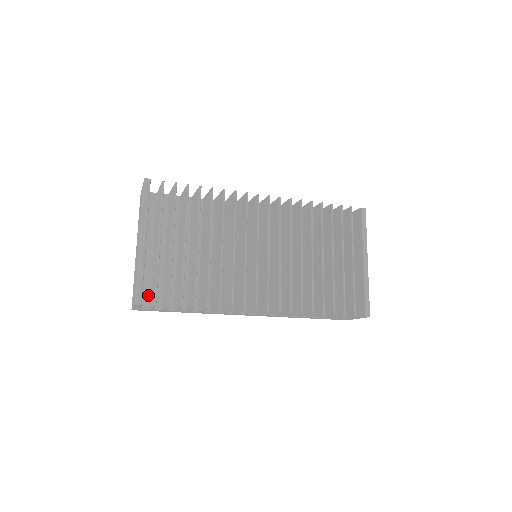
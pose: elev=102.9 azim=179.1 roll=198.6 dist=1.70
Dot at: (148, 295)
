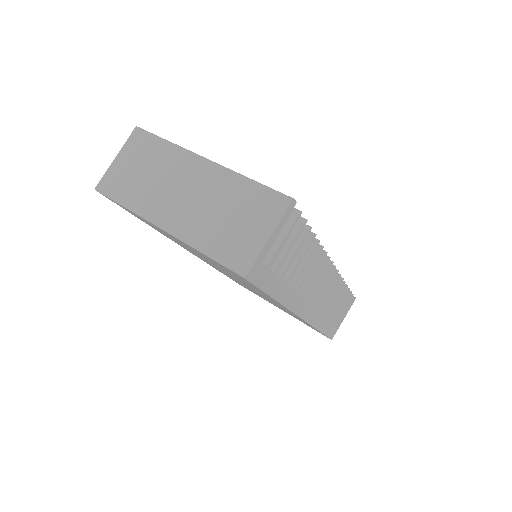
Dot at: occluded
